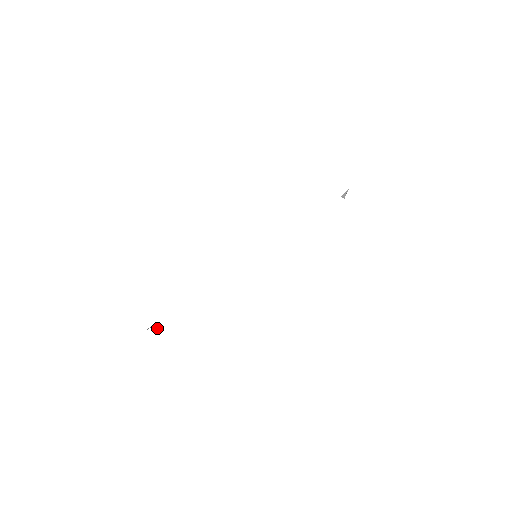
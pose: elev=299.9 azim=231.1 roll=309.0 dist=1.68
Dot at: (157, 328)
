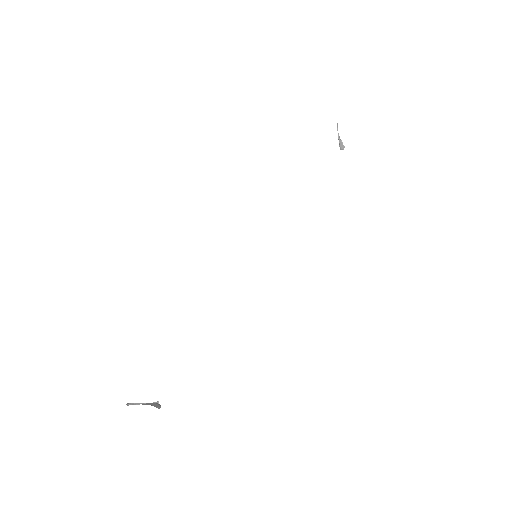
Dot at: (159, 407)
